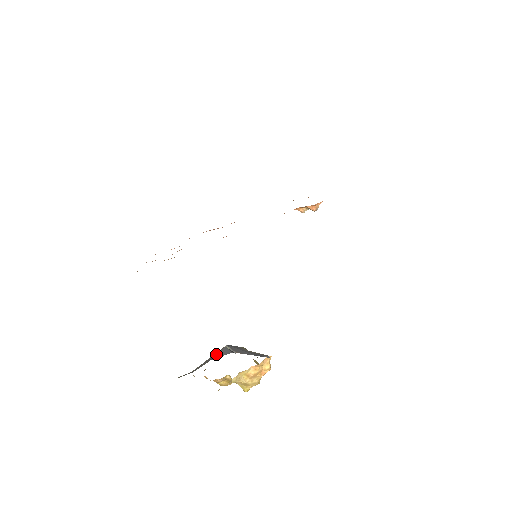
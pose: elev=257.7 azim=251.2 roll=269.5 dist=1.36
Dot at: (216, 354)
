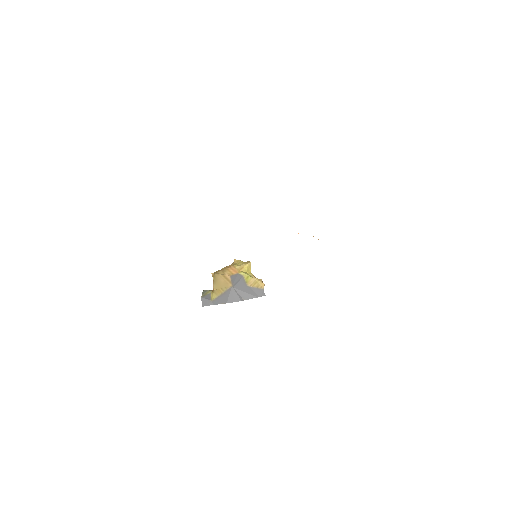
Dot at: (228, 296)
